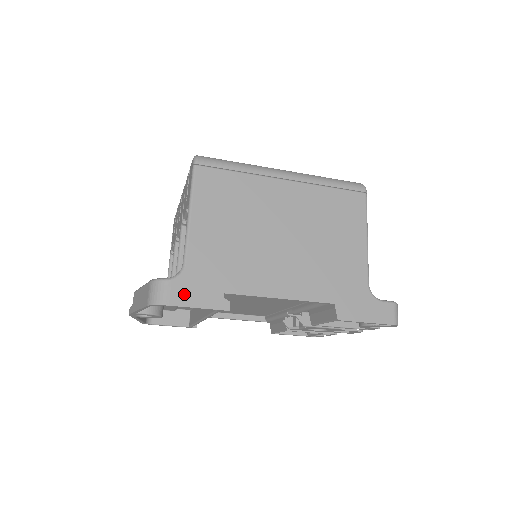
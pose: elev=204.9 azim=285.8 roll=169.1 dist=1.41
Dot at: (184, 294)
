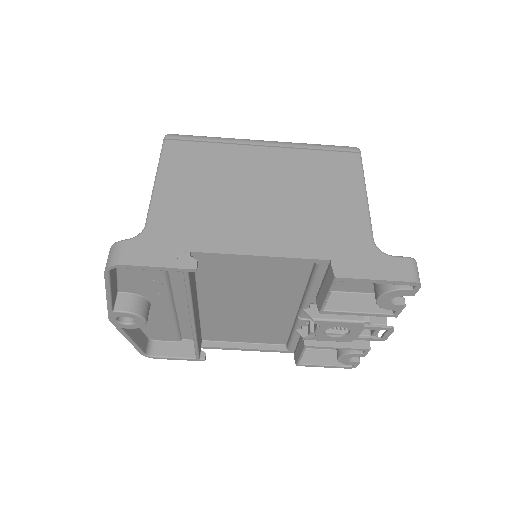
Dot at: (143, 253)
